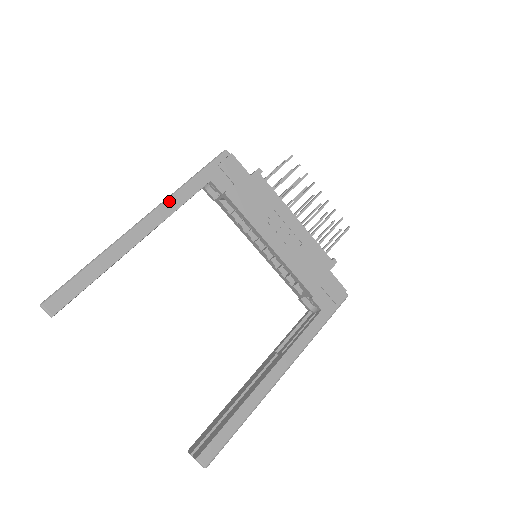
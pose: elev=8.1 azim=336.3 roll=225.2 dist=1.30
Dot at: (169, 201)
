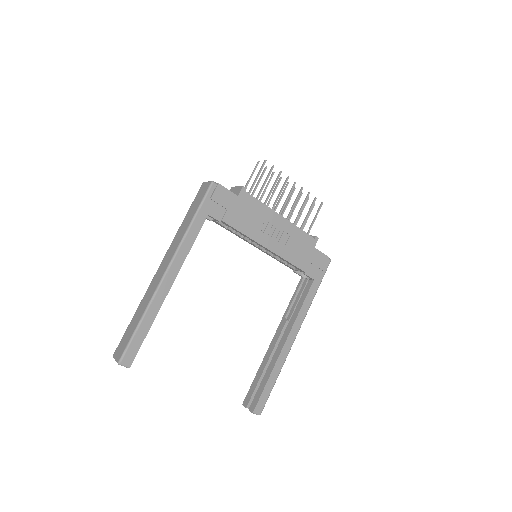
Dot at: (182, 246)
